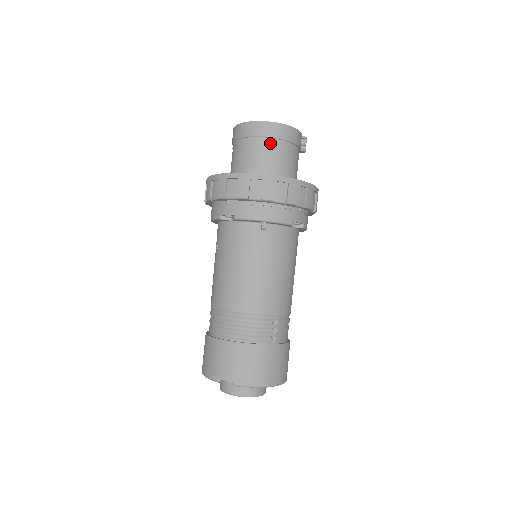
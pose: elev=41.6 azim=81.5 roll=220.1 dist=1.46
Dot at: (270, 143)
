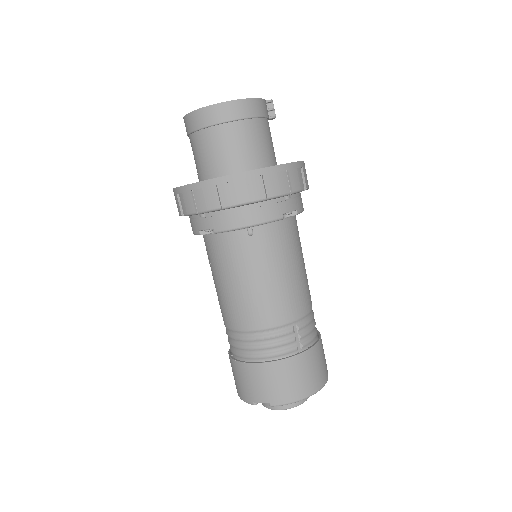
Dot at: (228, 129)
